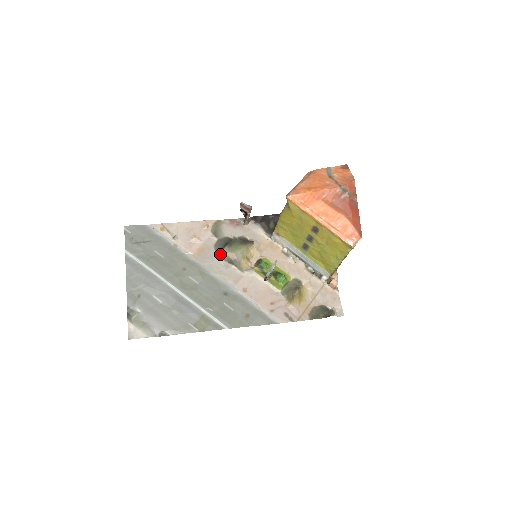
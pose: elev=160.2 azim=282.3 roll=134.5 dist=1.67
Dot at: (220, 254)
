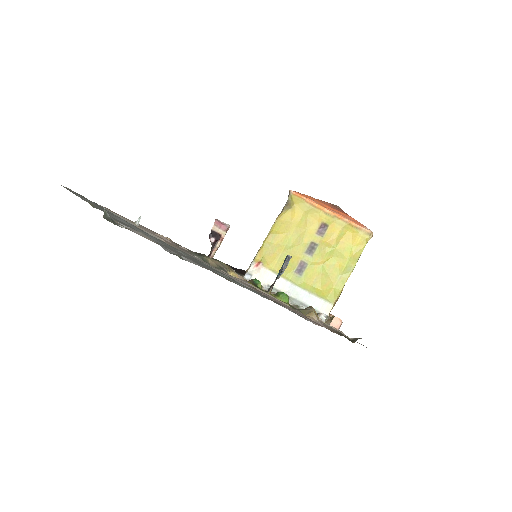
Dot at: (200, 257)
